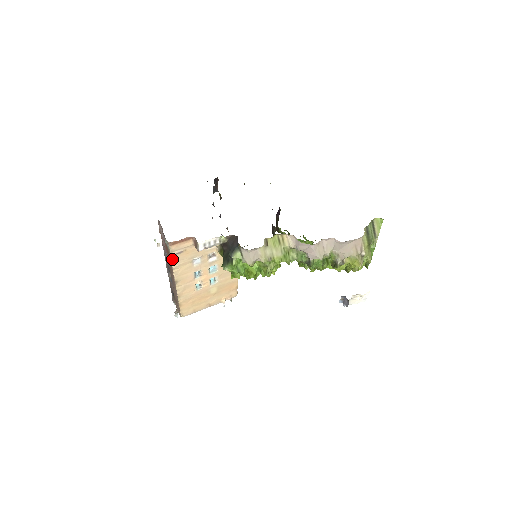
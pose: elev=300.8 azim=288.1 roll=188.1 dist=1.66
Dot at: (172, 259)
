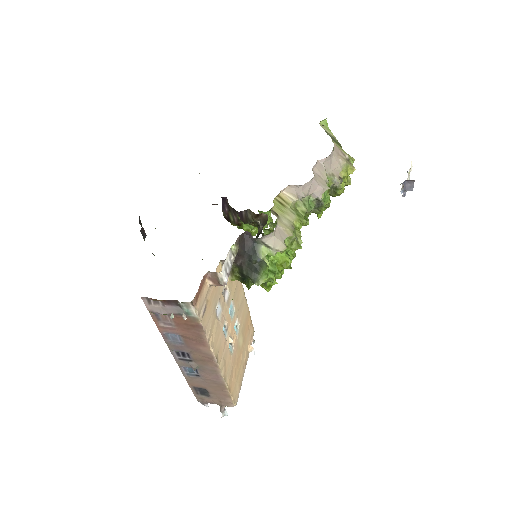
Dot at: (202, 326)
